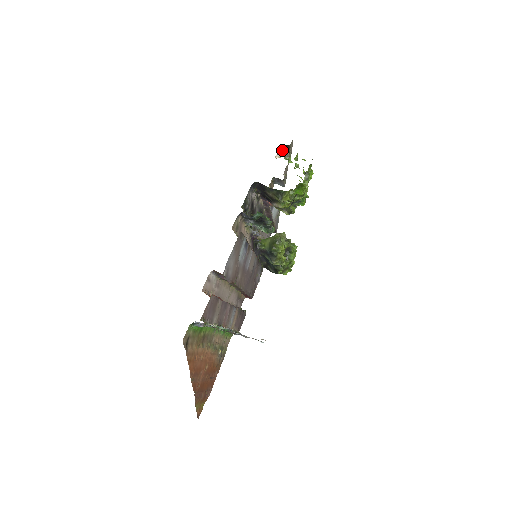
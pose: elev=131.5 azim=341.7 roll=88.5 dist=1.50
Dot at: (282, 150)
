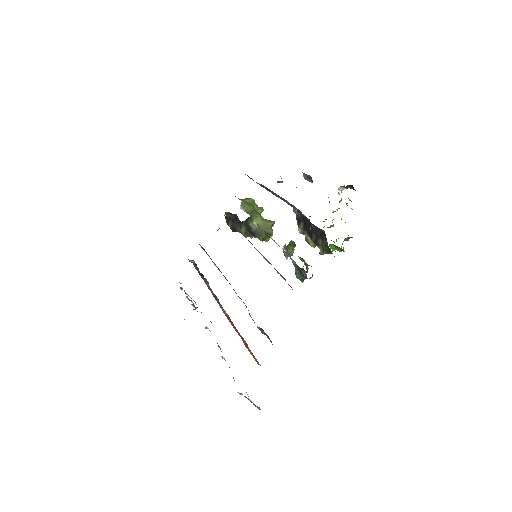
Dot at: (348, 187)
